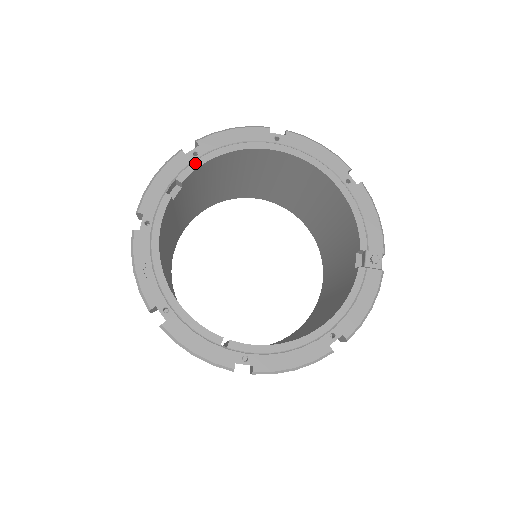
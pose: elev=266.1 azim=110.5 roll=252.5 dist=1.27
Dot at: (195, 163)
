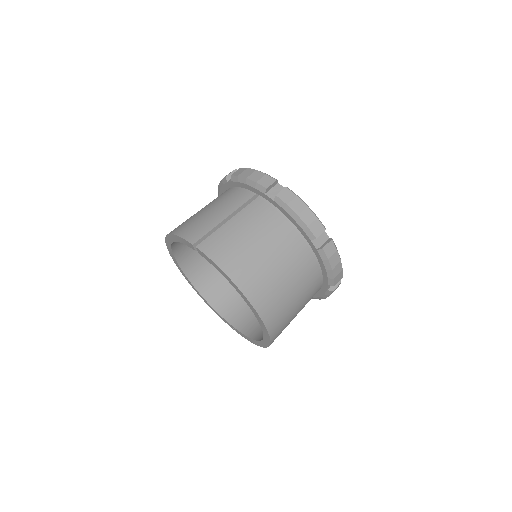
Dot at: occluded
